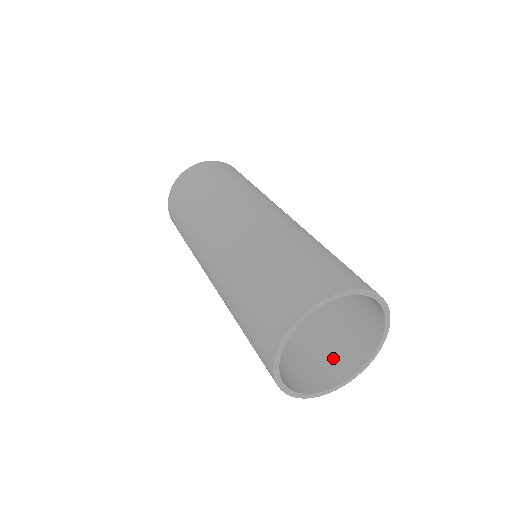
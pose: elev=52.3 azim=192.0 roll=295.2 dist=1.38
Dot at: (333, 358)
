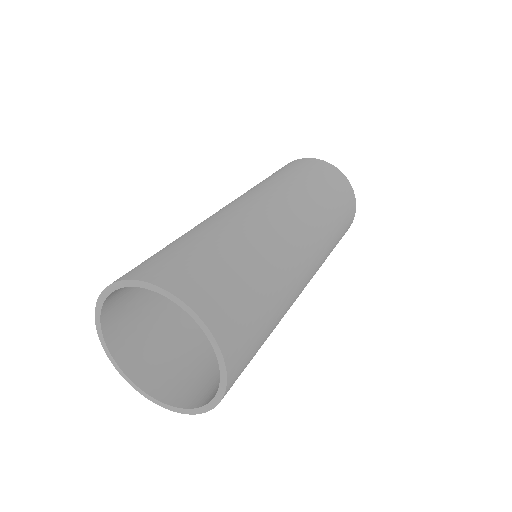
Dot at: (173, 374)
